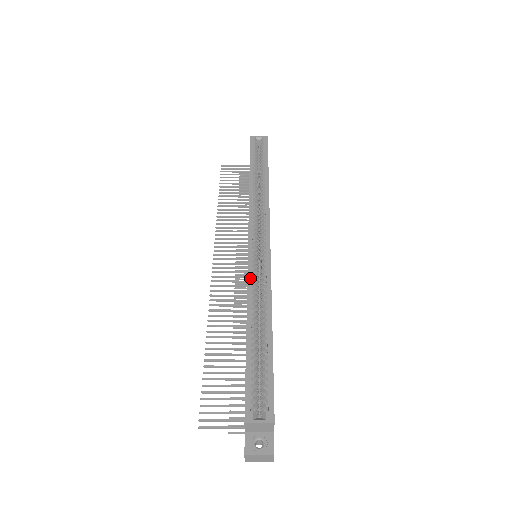
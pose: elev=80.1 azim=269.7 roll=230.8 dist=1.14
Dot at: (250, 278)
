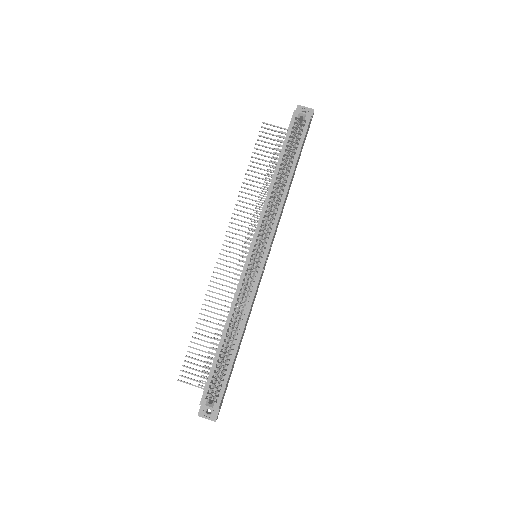
Dot at: (238, 291)
